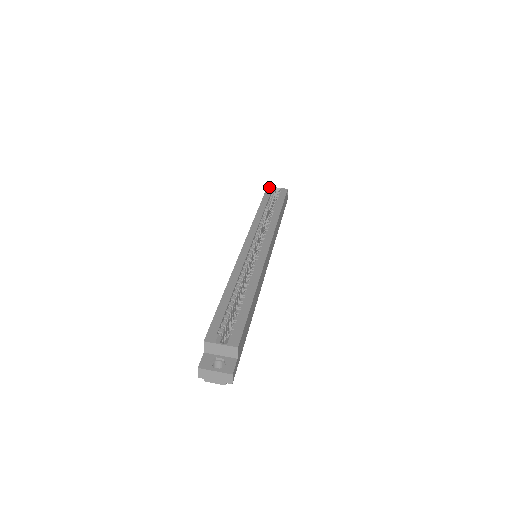
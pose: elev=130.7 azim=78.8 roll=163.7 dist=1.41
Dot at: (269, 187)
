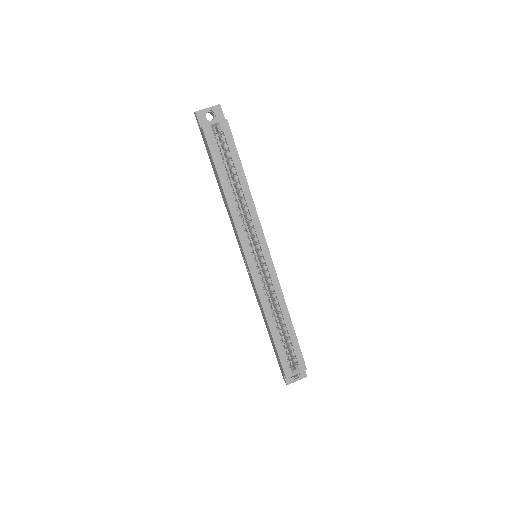
Dot at: (205, 129)
